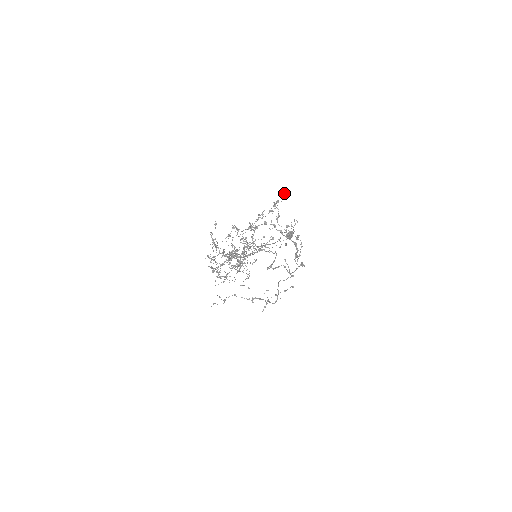
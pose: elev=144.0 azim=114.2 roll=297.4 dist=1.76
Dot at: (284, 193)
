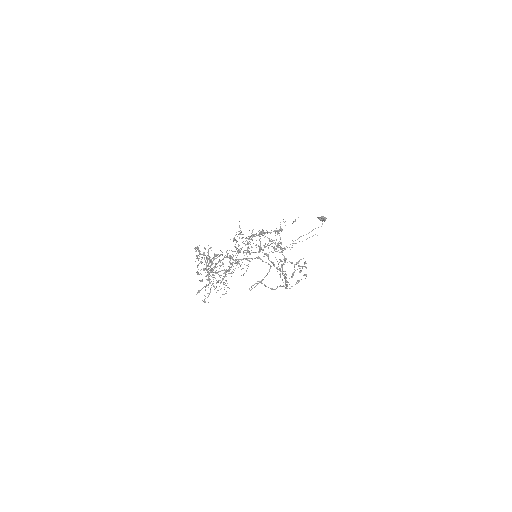
Dot at: (293, 222)
